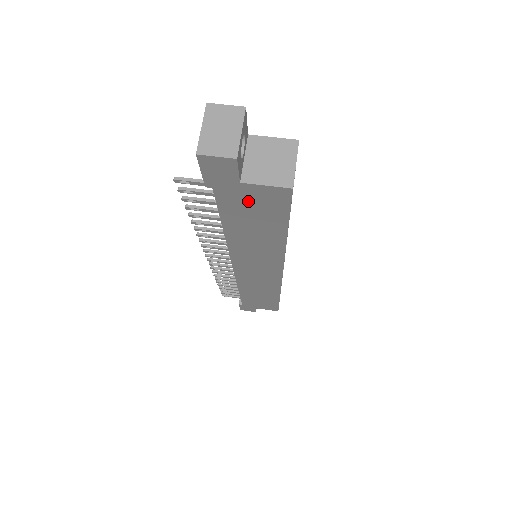
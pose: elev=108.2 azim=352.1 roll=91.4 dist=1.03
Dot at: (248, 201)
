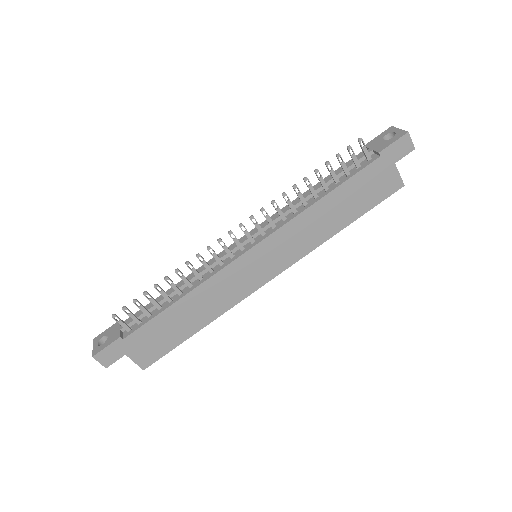
Dot at: (378, 179)
